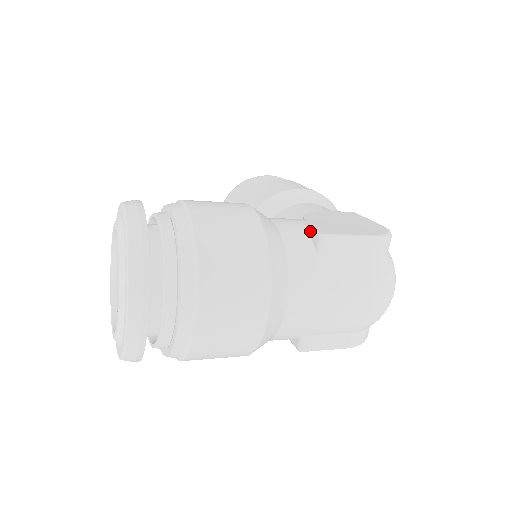
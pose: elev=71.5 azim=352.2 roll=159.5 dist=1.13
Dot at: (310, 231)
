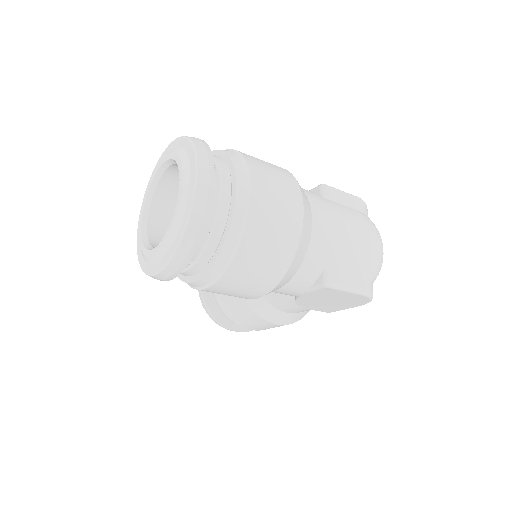
Dot at: (310, 190)
